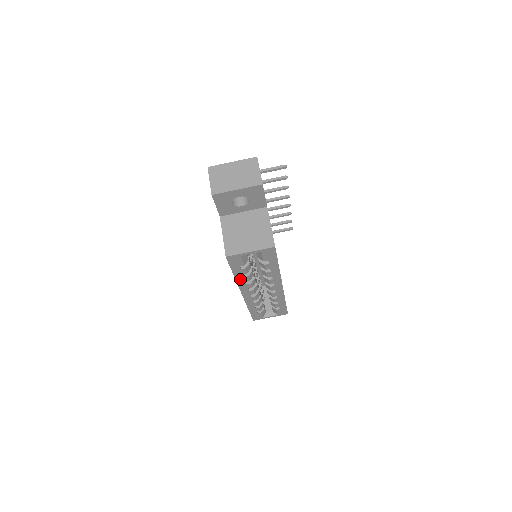
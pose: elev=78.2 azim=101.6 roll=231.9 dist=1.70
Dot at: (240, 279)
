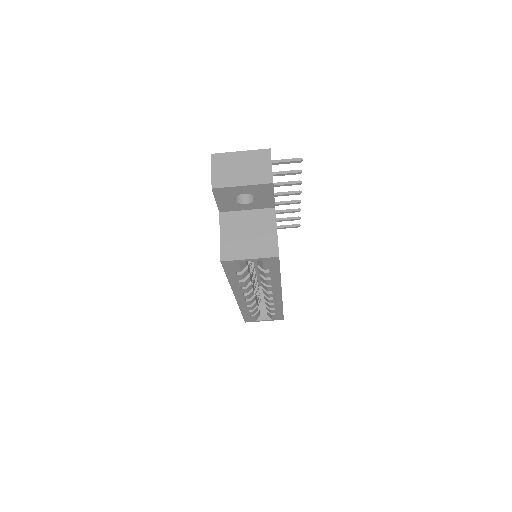
Dot at: (235, 284)
